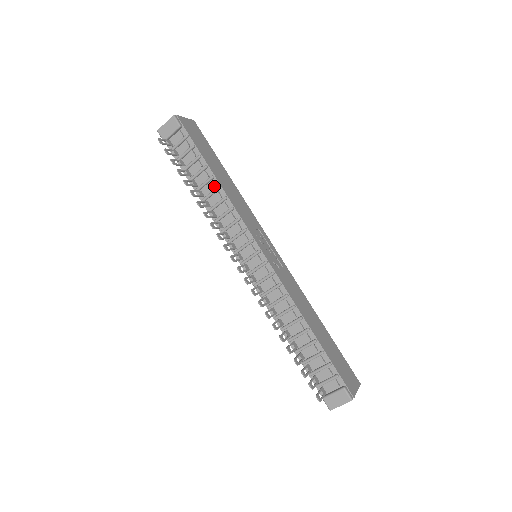
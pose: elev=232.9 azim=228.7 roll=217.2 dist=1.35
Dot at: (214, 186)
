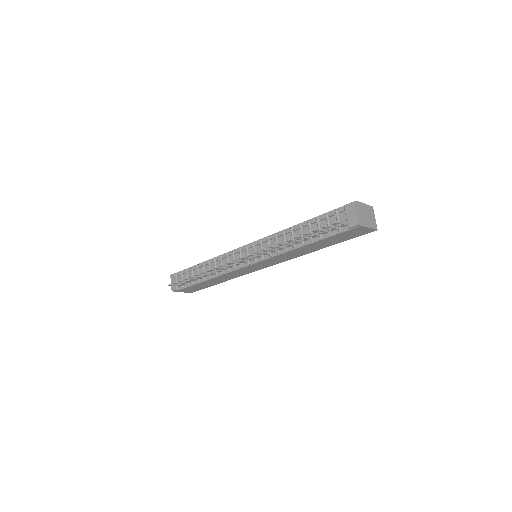
Dot at: (207, 264)
